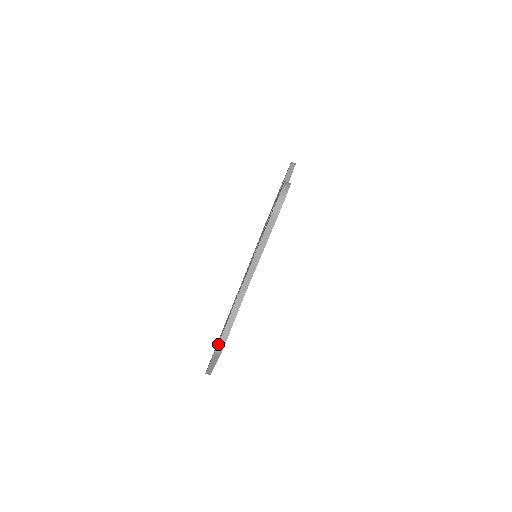
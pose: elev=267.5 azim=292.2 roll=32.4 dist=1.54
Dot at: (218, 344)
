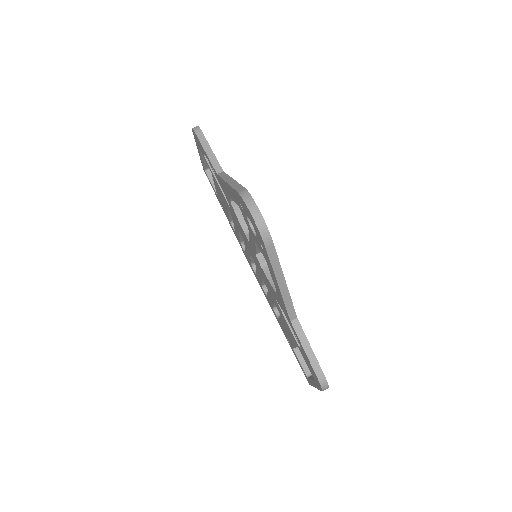
Dot at: (320, 386)
